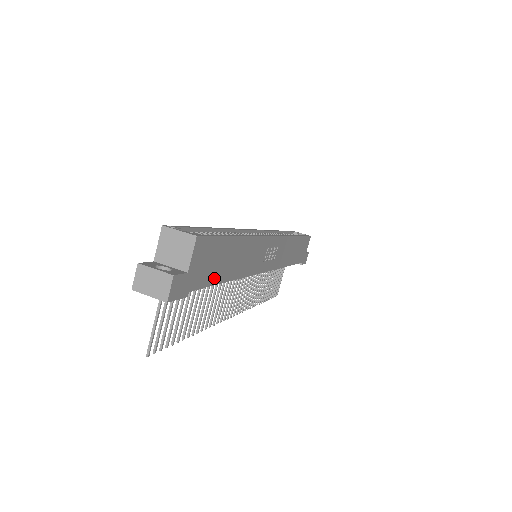
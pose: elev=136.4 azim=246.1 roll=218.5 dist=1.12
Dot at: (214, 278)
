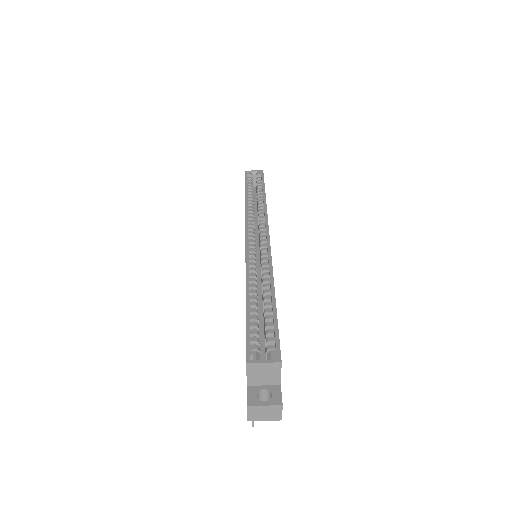
Dot at: occluded
